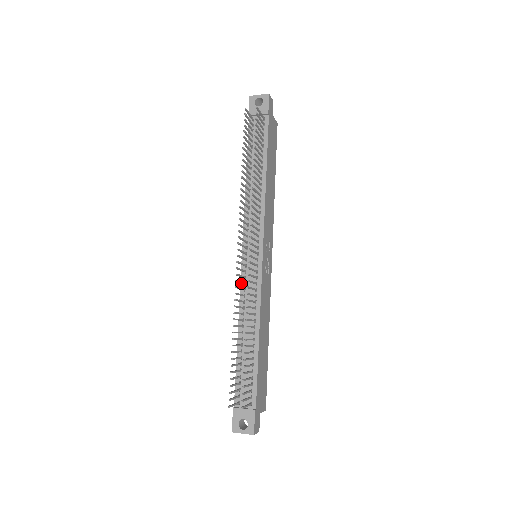
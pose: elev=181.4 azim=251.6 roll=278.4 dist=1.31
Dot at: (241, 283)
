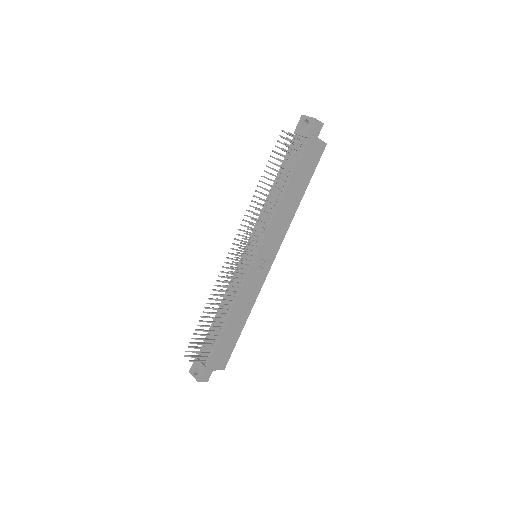
Dot at: (230, 273)
